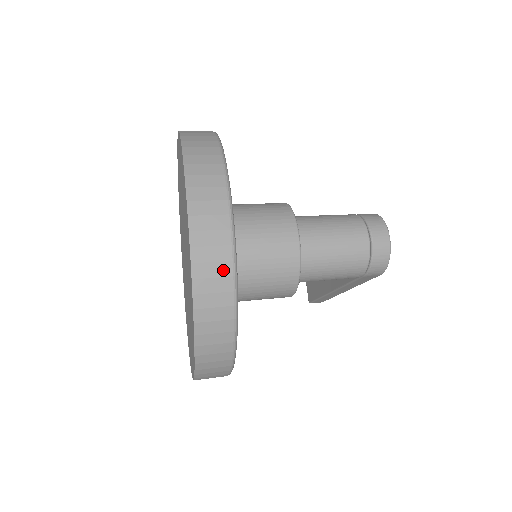
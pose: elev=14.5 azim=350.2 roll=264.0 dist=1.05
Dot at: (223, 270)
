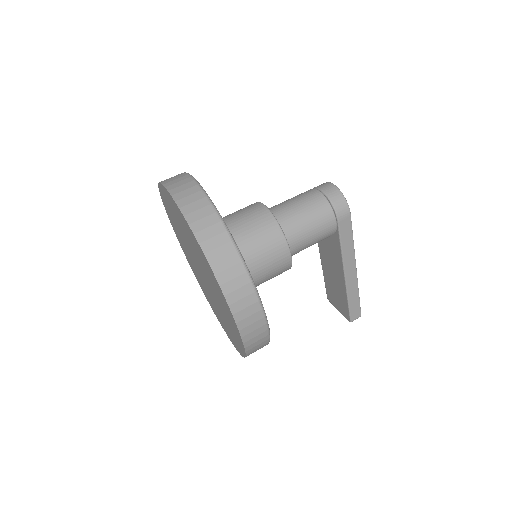
Dot at: (202, 204)
